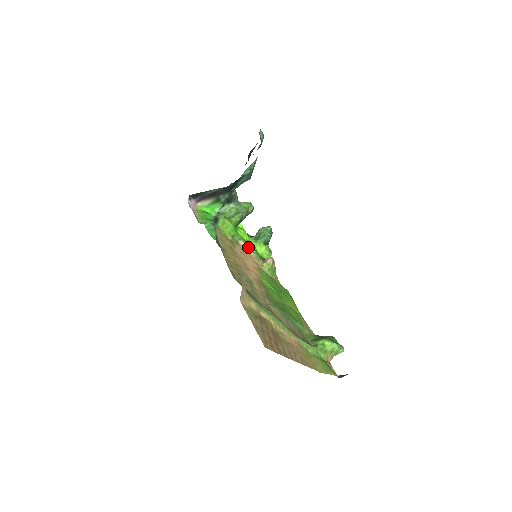
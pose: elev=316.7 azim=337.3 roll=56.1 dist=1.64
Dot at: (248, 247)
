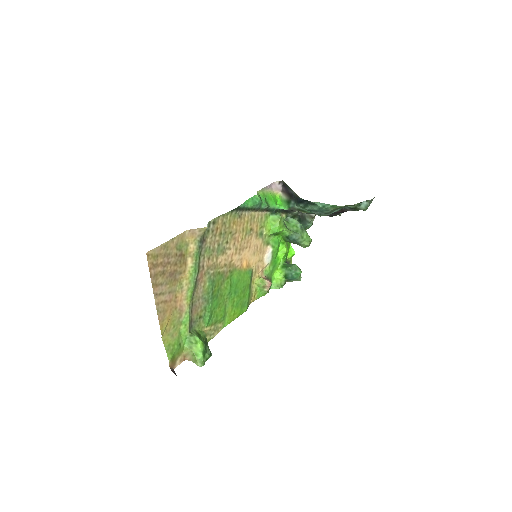
Dot at: (270, 258)
